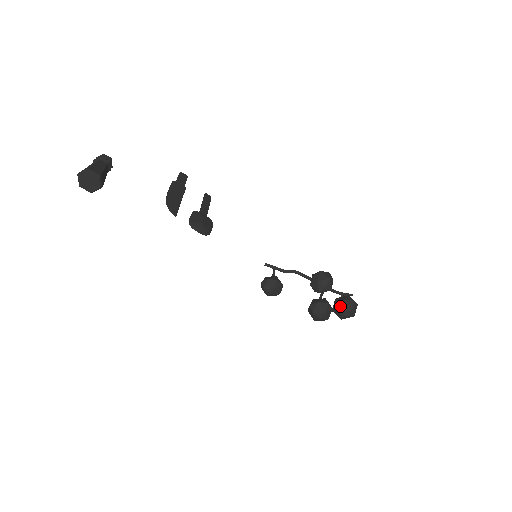
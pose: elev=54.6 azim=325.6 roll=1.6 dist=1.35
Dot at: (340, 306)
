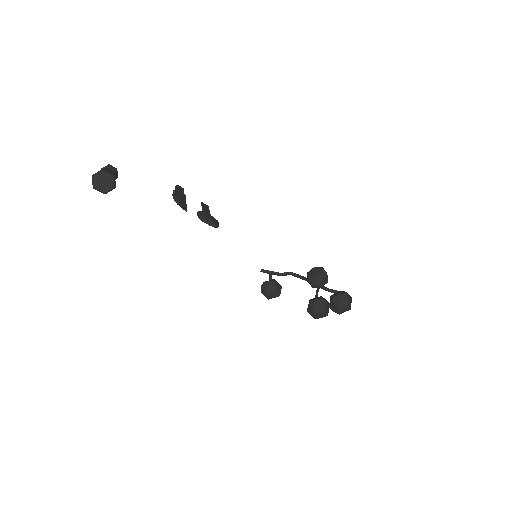
Dot at: (337, 300)
